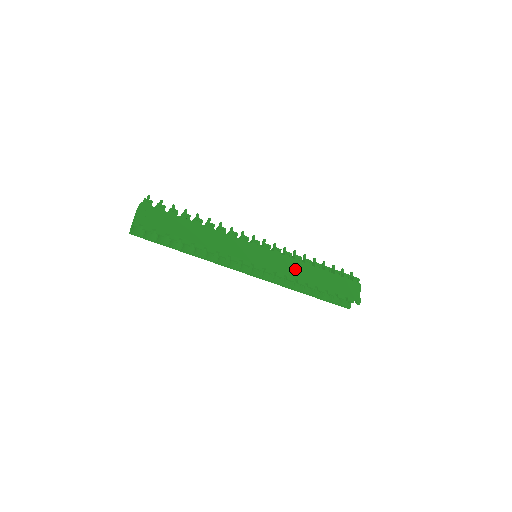
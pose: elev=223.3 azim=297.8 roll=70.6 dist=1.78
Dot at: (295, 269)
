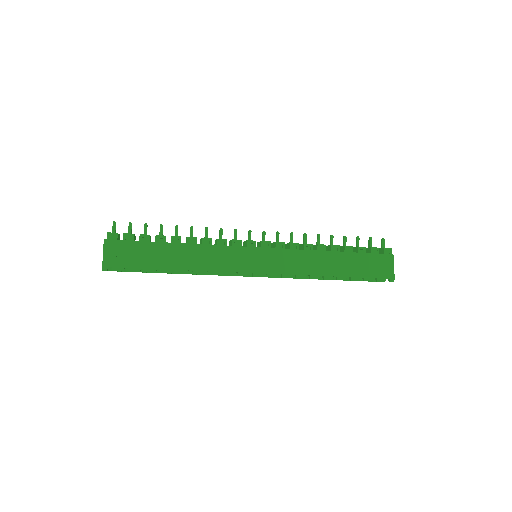
Dot at: (305, 262)
